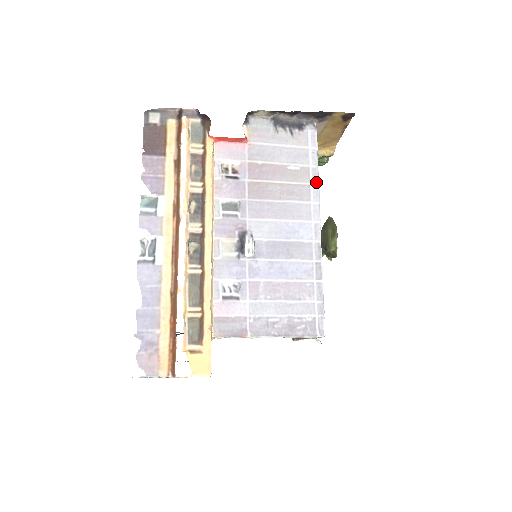
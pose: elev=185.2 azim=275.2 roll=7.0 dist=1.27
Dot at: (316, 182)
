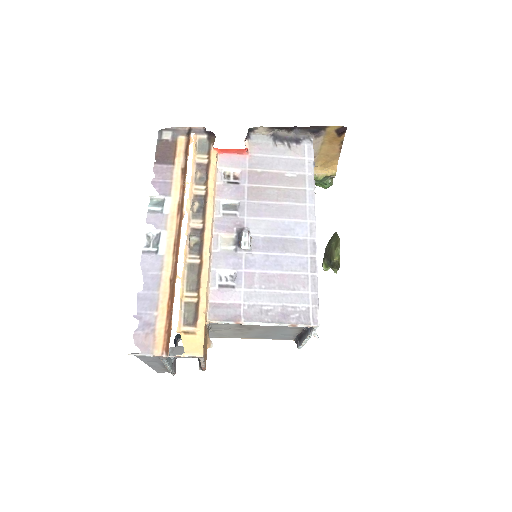
Dot at: (312, 187)
